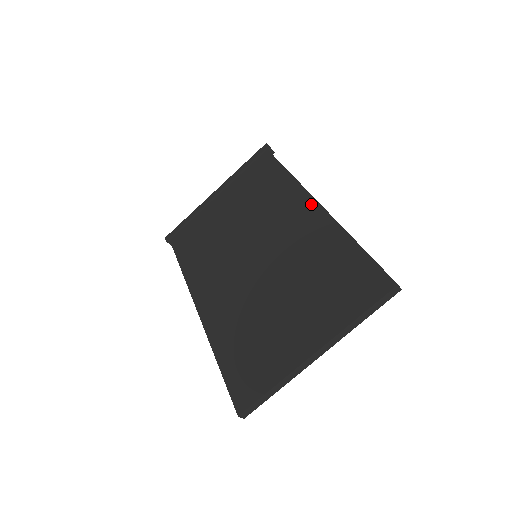
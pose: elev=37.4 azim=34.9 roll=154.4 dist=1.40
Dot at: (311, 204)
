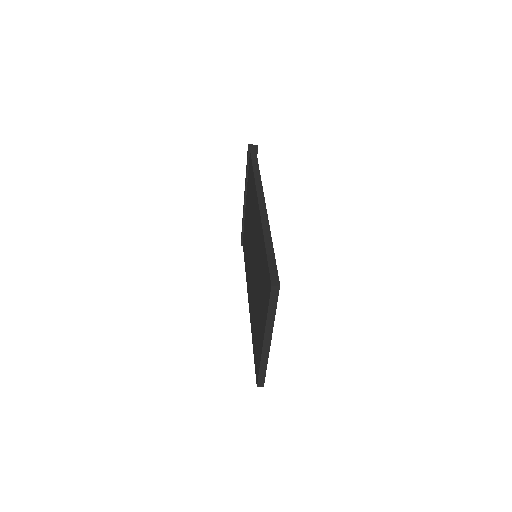
Dot at: (257, 207)
